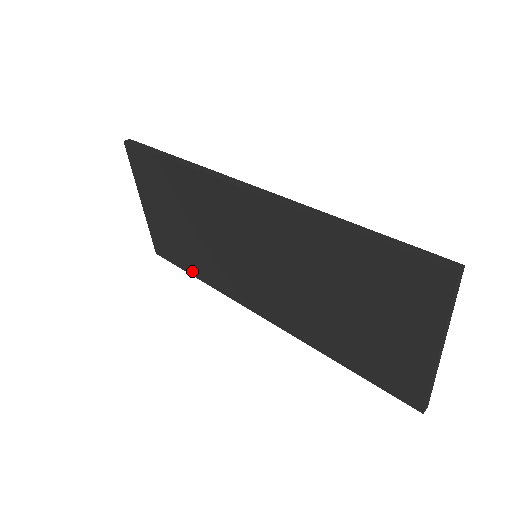
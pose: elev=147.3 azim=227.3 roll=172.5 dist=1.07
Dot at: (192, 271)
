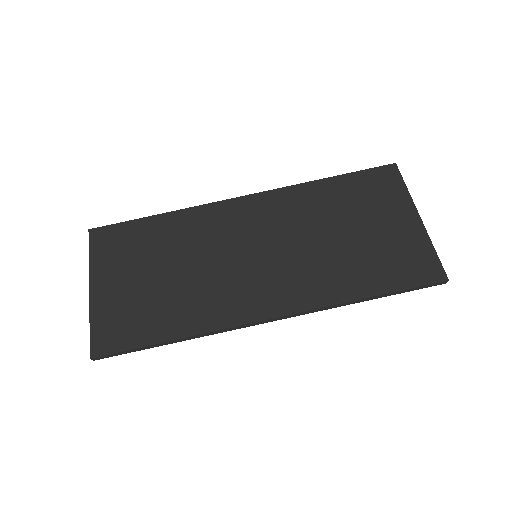
Dot at: occluded
